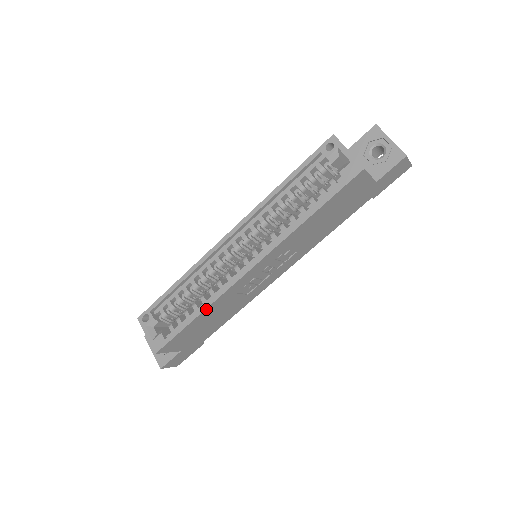
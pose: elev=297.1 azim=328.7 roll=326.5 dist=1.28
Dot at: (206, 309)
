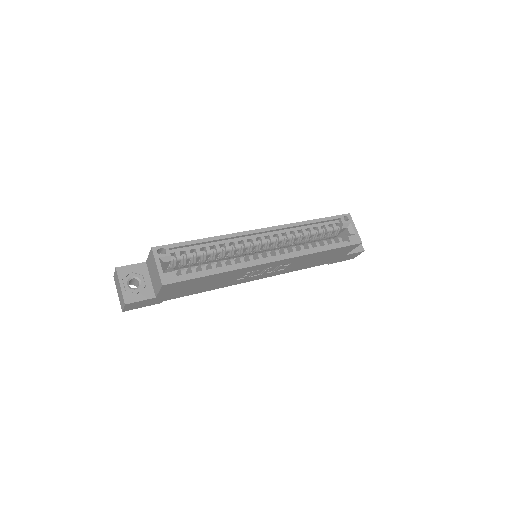
Dot at: (227, 272)
